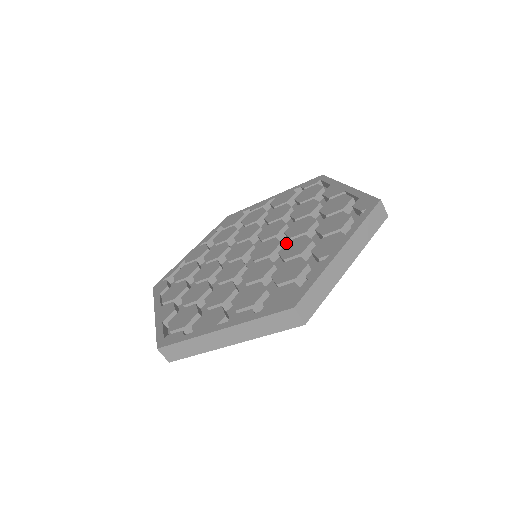
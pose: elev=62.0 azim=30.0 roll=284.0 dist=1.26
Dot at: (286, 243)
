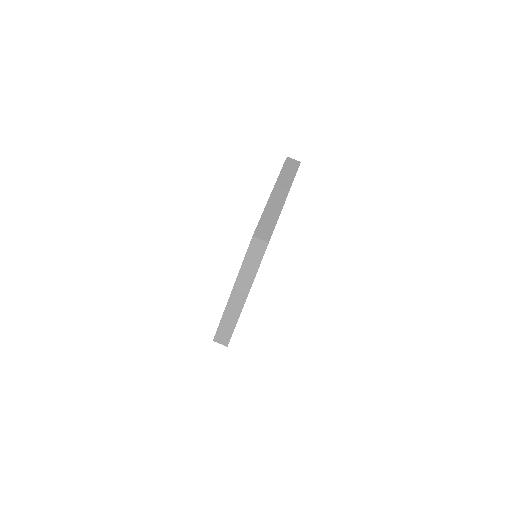
Dot at: occluded
